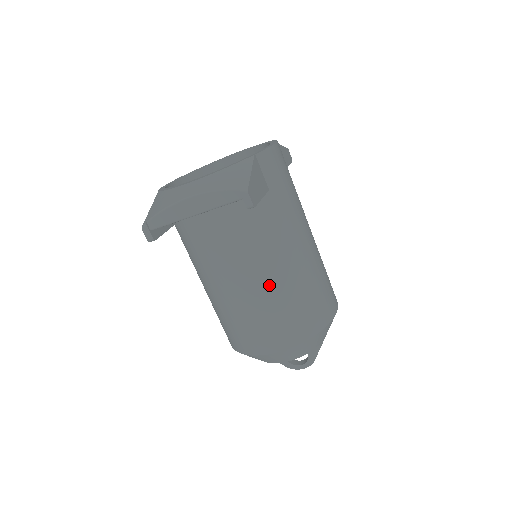
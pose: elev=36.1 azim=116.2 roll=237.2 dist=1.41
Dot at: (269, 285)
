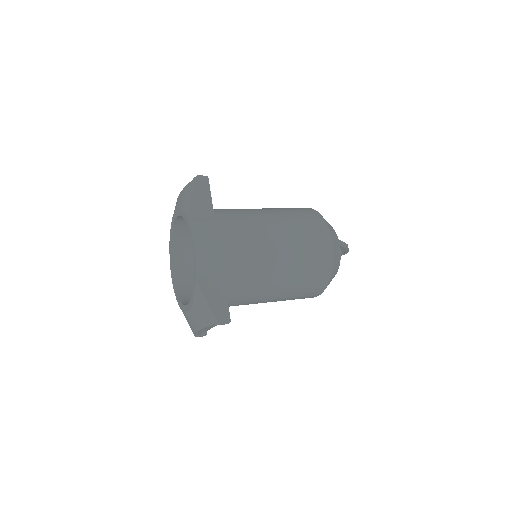
Dot at: (279, 293)
